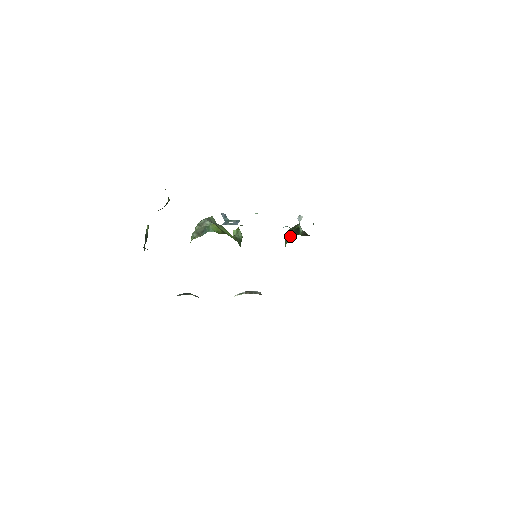
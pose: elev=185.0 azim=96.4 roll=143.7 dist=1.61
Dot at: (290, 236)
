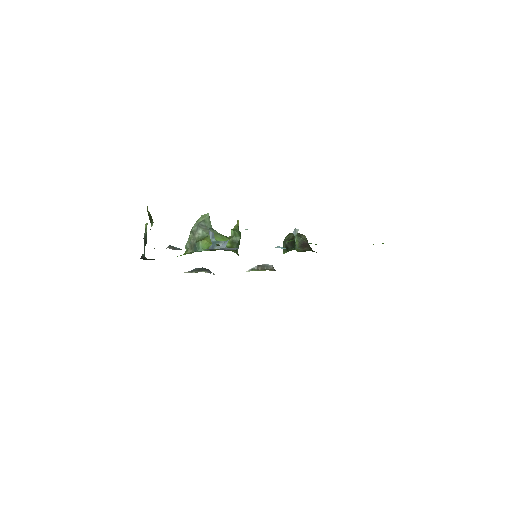
Dot at: (286, 248)
